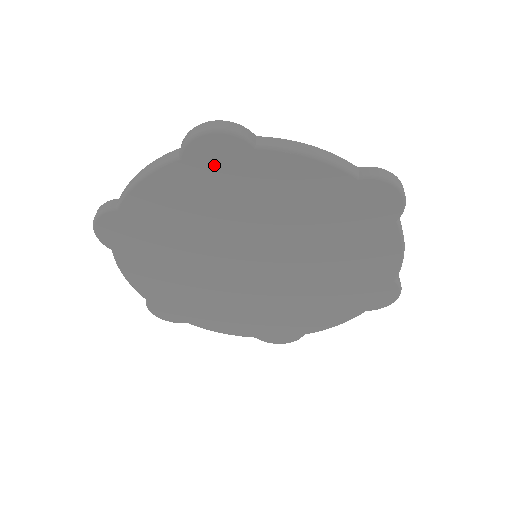
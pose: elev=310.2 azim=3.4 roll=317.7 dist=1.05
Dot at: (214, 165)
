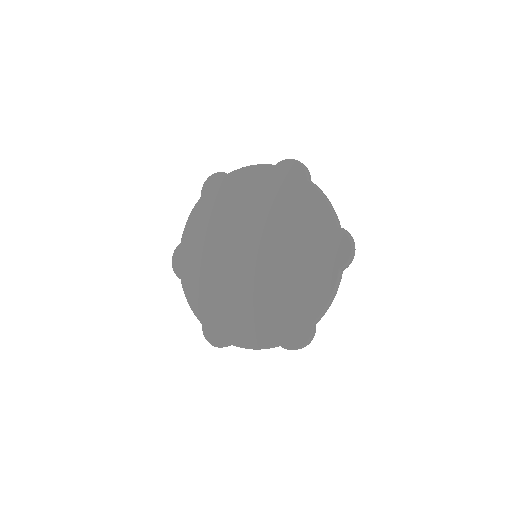
Dot at: (285, 178)
